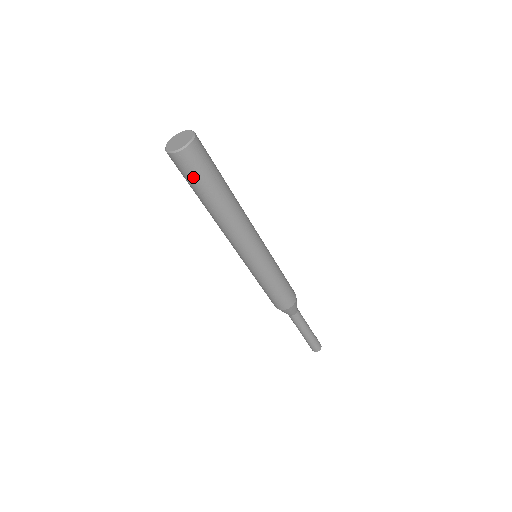
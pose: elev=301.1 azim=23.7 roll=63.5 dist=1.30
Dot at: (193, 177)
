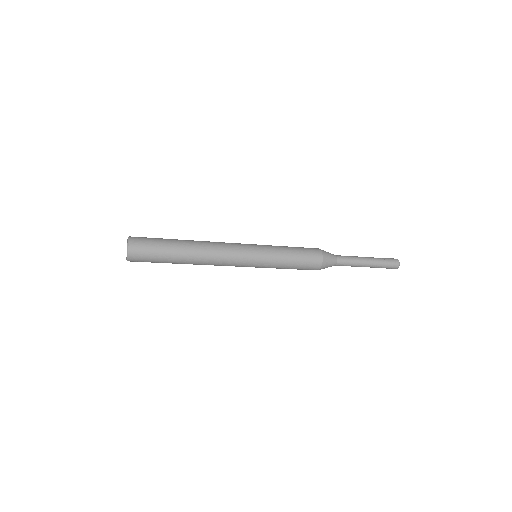
Dot at: (153, 248)
